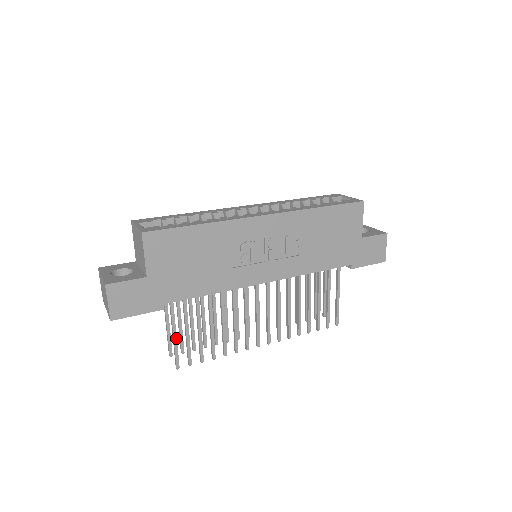
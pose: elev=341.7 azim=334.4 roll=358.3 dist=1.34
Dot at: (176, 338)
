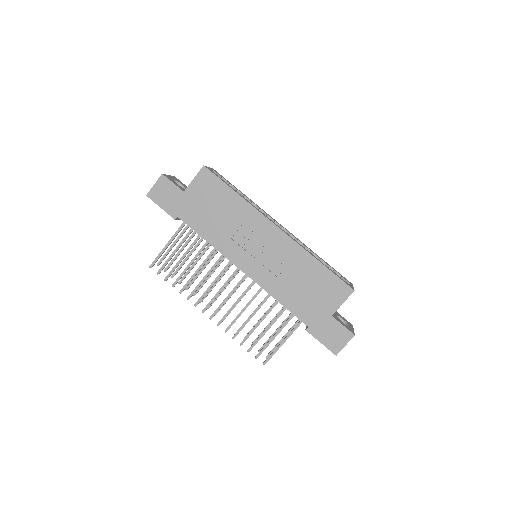
Dot at: (166, 247)
